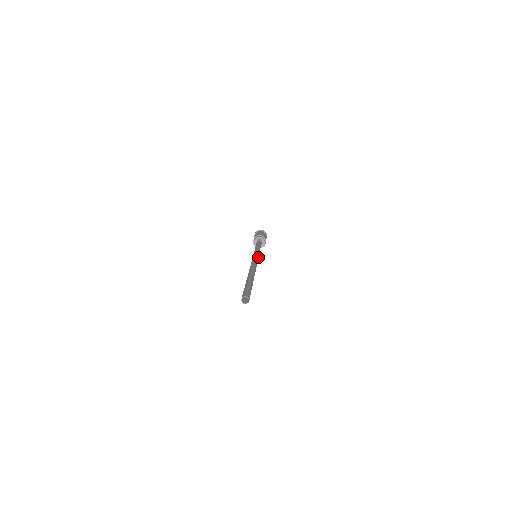
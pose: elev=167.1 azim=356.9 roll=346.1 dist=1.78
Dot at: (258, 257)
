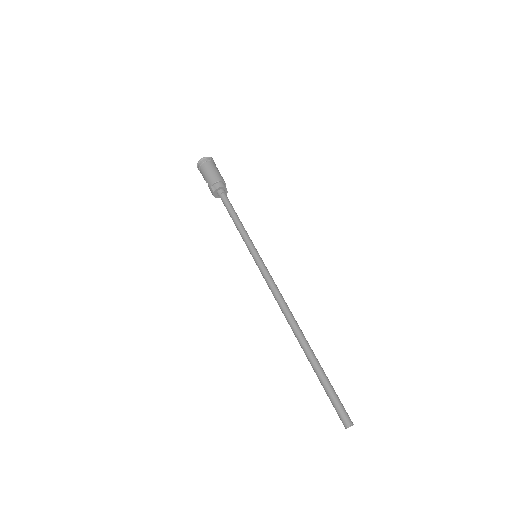
Dot at: (262, 261)
